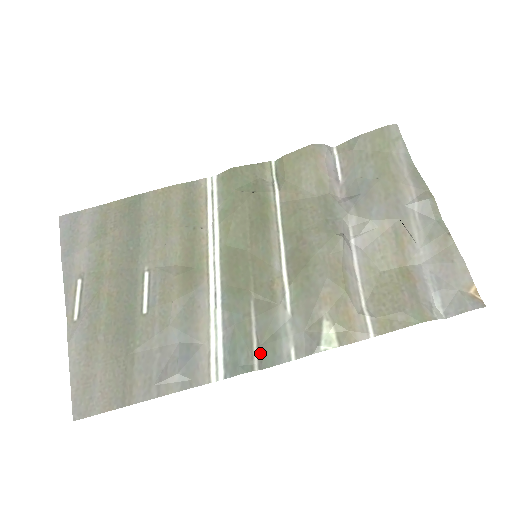
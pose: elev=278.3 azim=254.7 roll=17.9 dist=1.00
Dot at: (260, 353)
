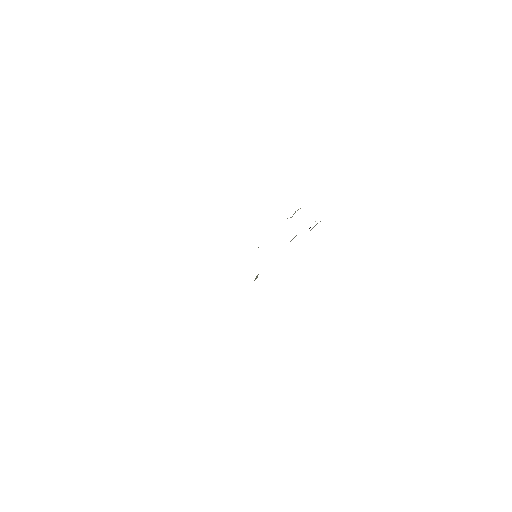
Dot at: occluded
